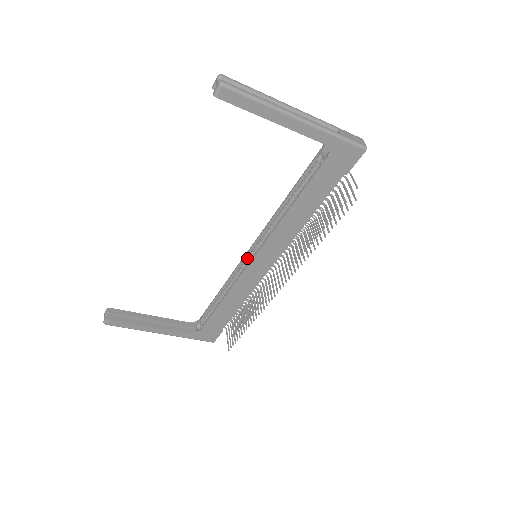
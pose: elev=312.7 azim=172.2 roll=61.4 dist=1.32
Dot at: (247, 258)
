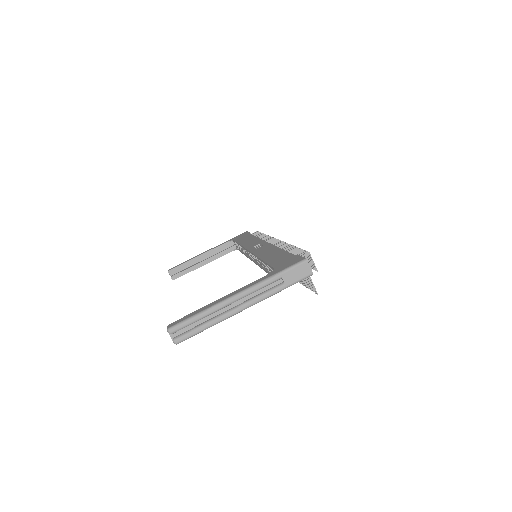
Dot at: occluded
